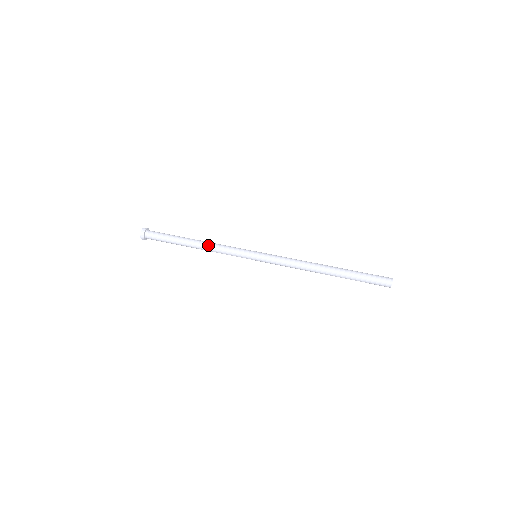
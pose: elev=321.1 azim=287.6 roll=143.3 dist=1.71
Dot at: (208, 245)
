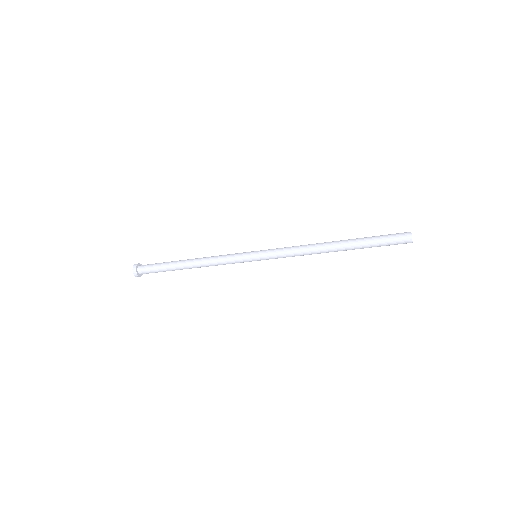
Dot at: (203, 259)
